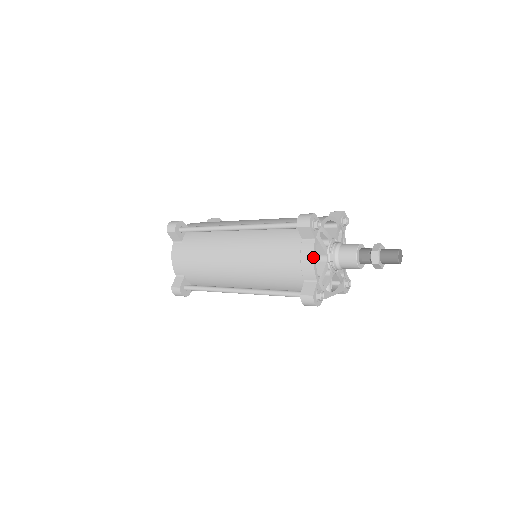
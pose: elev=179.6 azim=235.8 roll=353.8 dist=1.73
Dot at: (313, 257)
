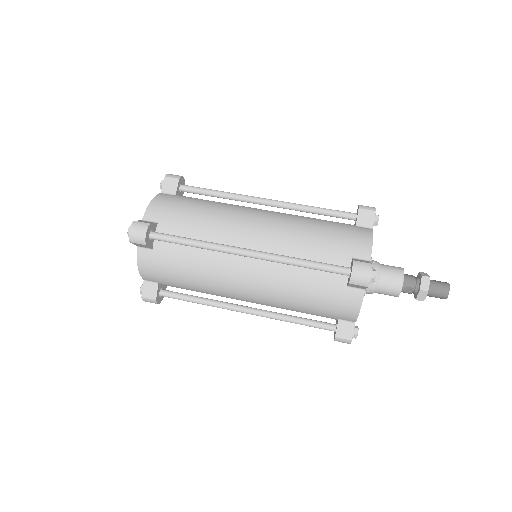
Dot at: (360, 308)
